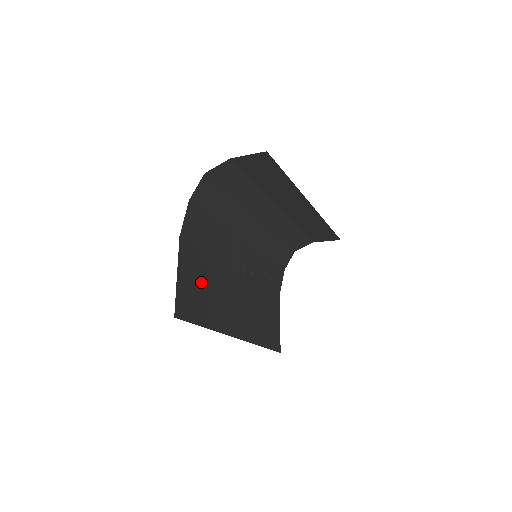
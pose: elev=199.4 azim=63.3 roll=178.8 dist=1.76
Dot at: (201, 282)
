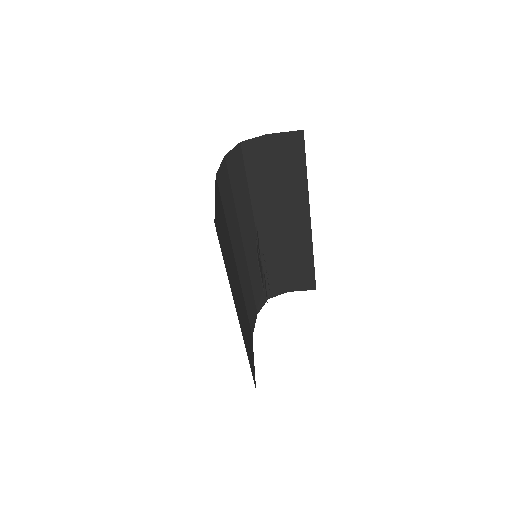
Dot at: (223, 231)
